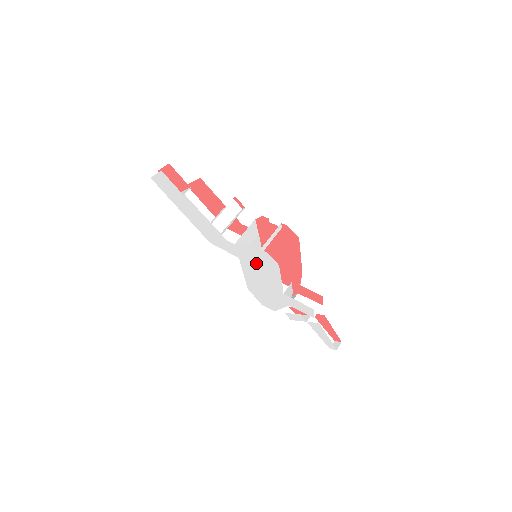
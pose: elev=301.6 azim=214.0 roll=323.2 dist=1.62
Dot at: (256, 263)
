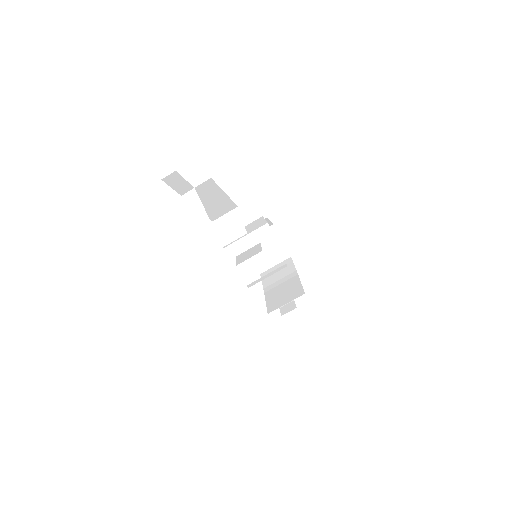
Dot at: occluded
